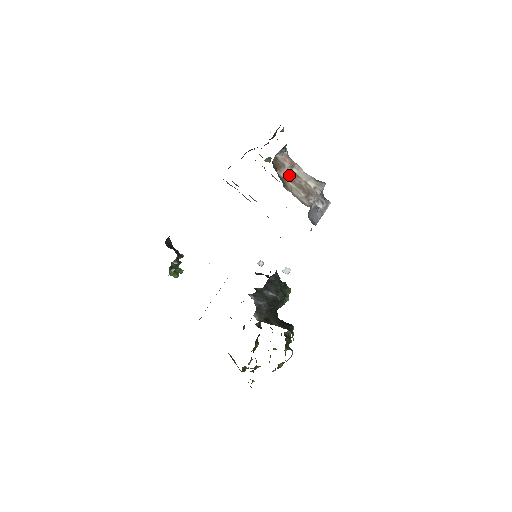
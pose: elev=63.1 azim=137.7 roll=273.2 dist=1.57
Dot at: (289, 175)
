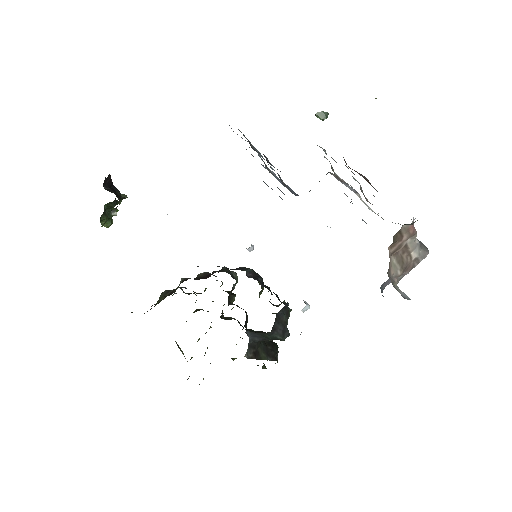
Dot at: (399, 249)
